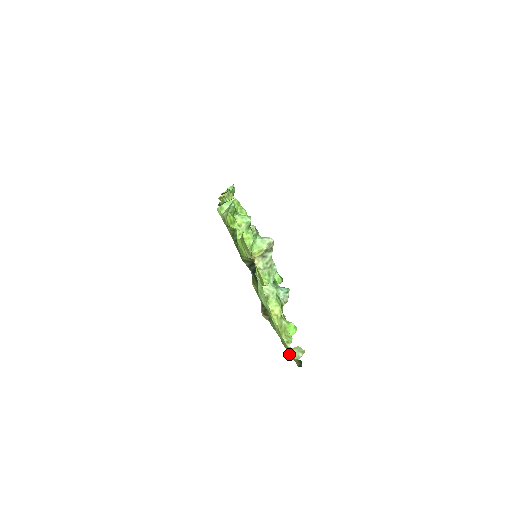
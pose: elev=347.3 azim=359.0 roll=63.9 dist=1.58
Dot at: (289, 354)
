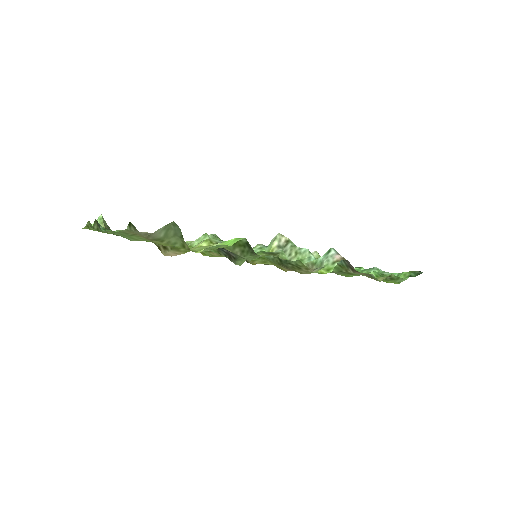
Dot at: occluded
